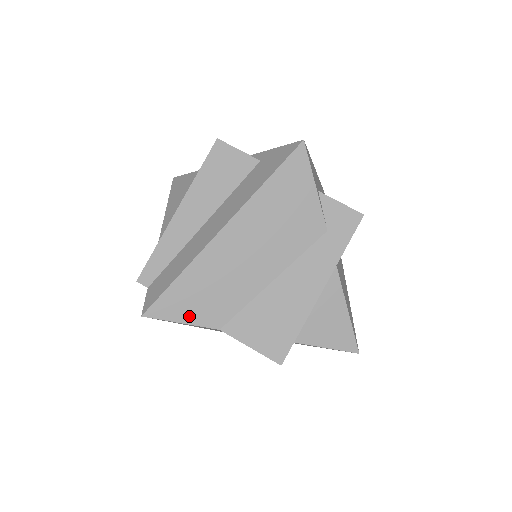
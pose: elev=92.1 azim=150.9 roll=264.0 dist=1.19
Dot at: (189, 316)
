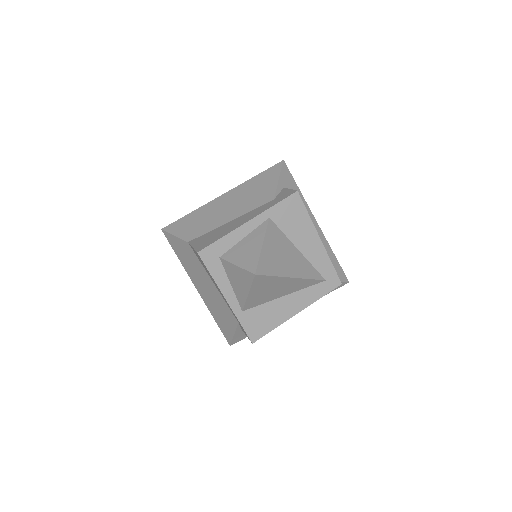
Dot at: (180, 233)
